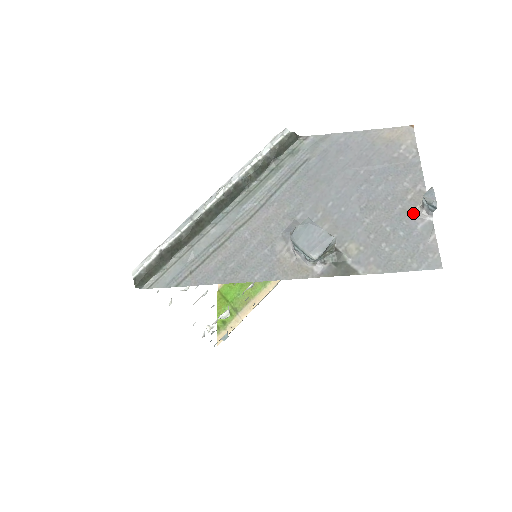
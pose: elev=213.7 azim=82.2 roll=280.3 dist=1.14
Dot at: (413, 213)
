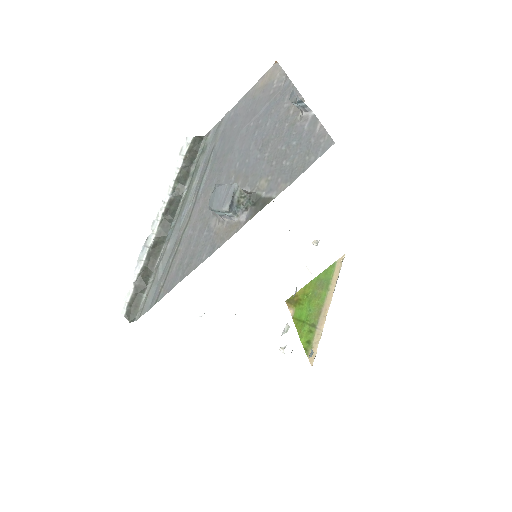
Dot at: (298, 121)
